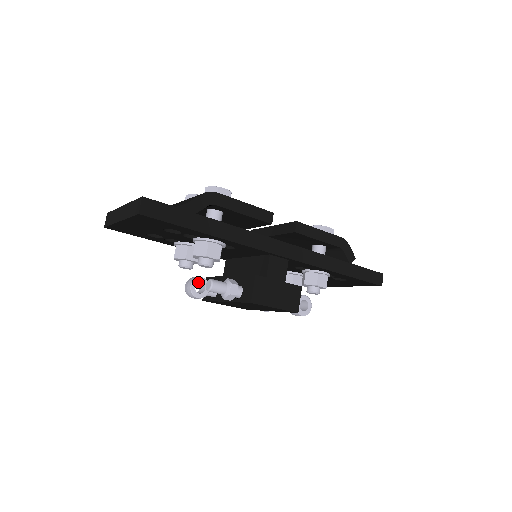
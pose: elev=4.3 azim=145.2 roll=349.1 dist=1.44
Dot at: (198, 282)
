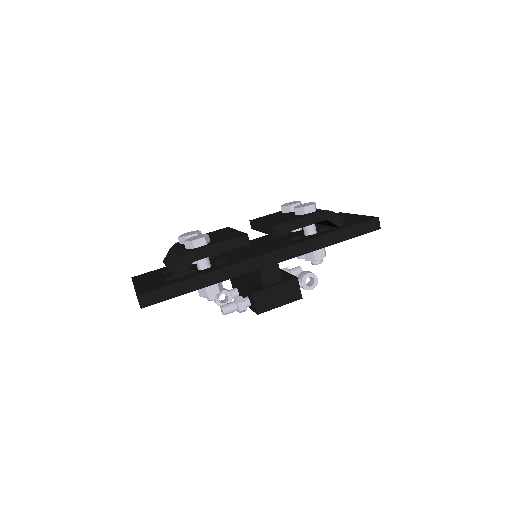
Dot at: occluded
